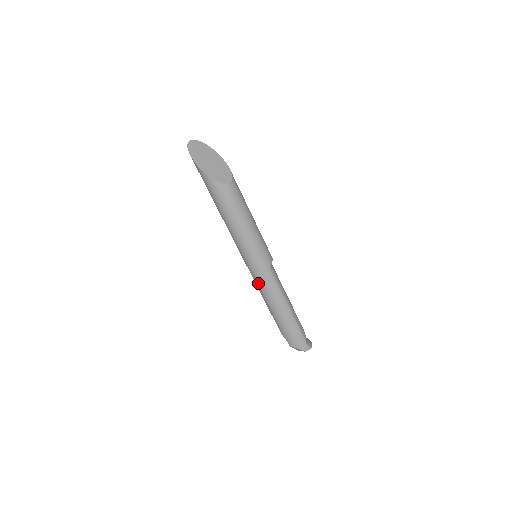
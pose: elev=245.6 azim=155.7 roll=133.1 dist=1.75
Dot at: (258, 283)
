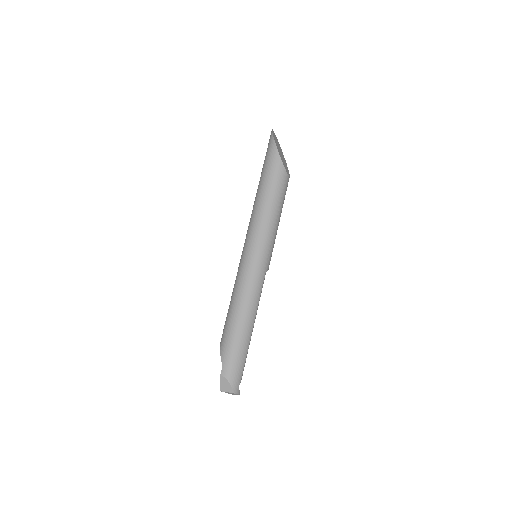
Dot at: (245, 279)
